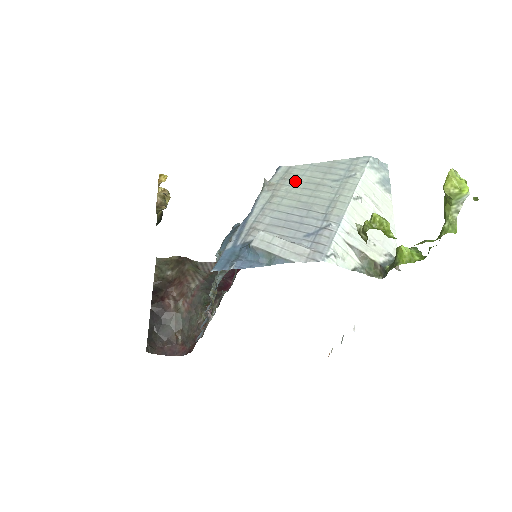
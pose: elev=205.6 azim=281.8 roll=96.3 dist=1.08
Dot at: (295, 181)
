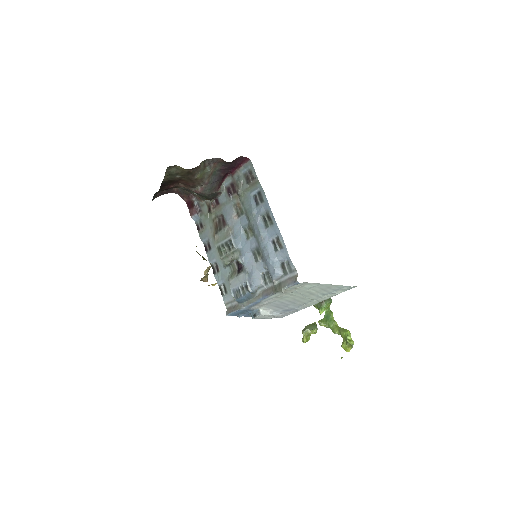
Dot at: (301, 291)
